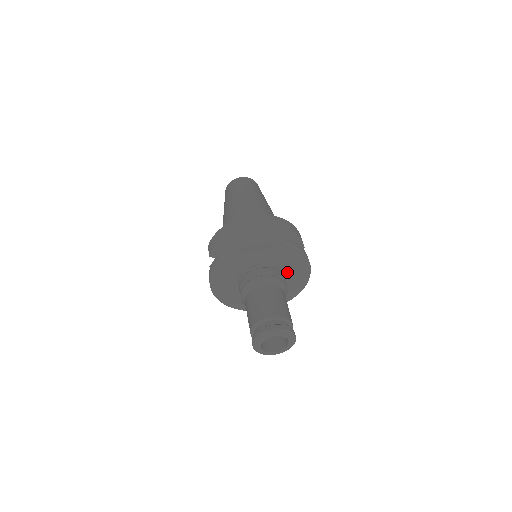
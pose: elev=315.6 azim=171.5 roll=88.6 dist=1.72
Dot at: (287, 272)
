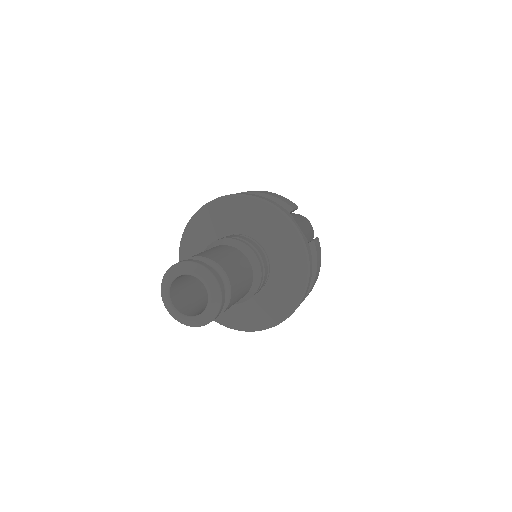
Dot at: (264, 239)
